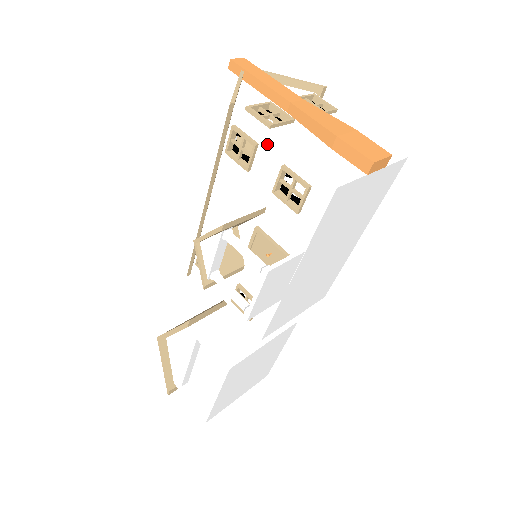
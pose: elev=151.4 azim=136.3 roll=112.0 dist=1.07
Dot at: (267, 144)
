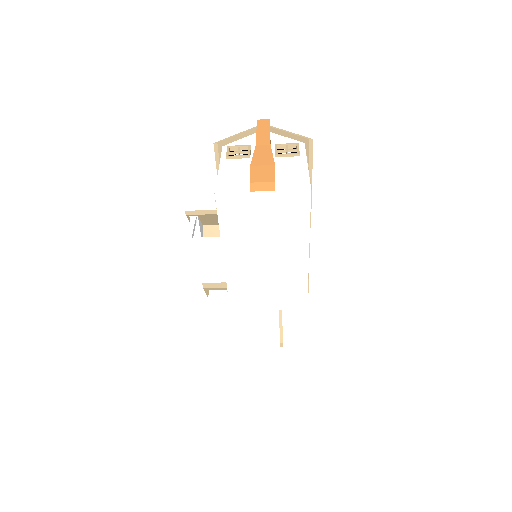
Dot at: occluded
